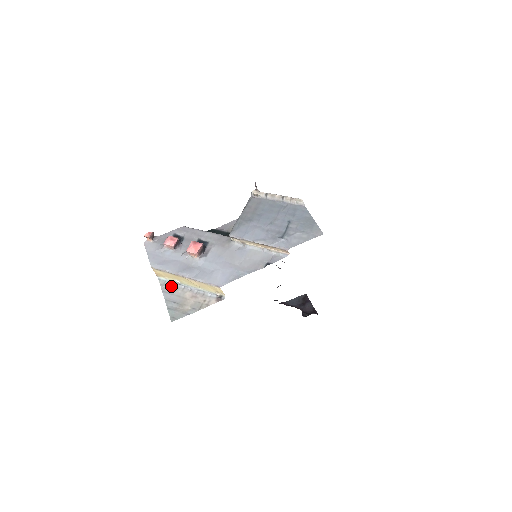
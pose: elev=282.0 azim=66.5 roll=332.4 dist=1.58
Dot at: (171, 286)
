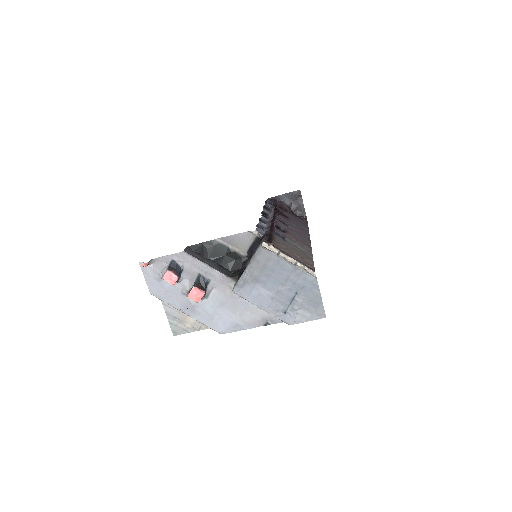
Dot at: occluded
